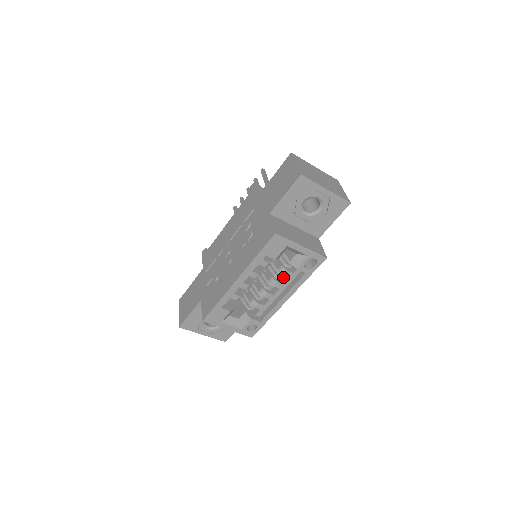
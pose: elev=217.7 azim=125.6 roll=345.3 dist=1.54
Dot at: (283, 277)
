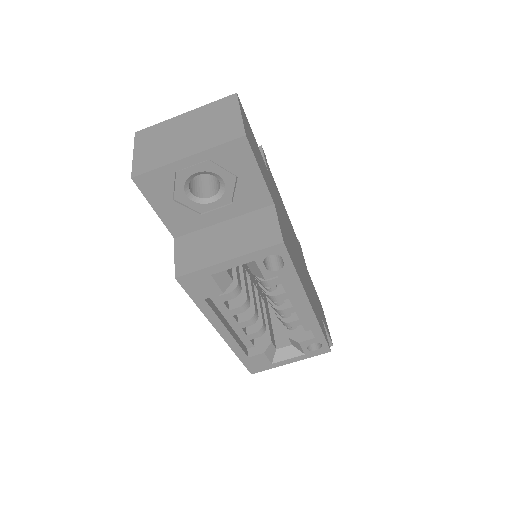
Dot at: occluded
